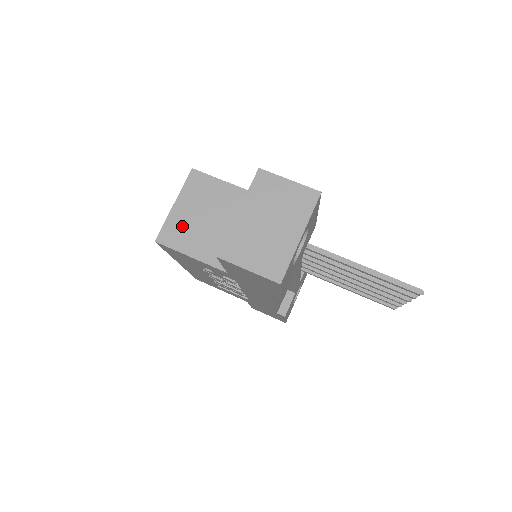
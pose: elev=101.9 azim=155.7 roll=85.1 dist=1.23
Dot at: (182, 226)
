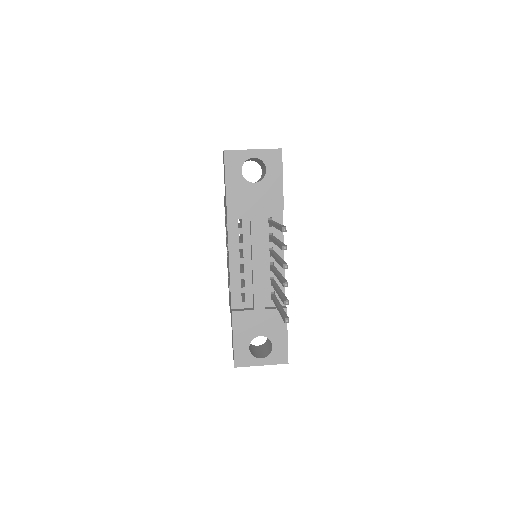
Dot at: occluded
